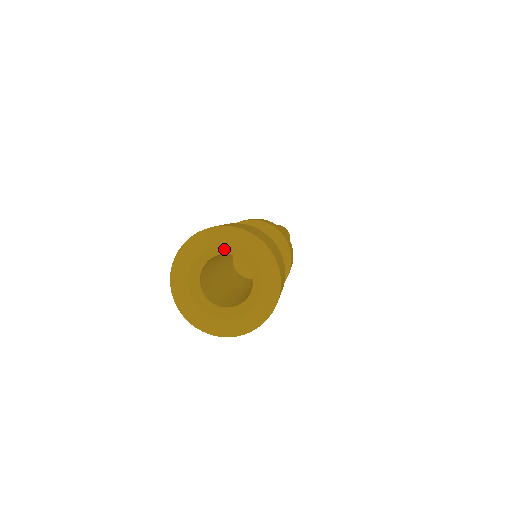
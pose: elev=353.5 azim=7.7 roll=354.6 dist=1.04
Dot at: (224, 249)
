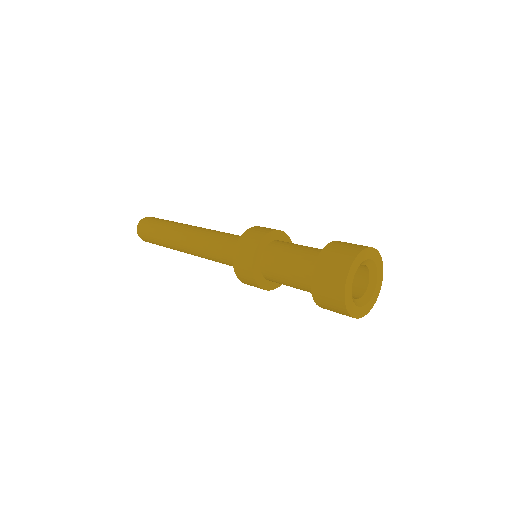
Dot at: (372, 267)
